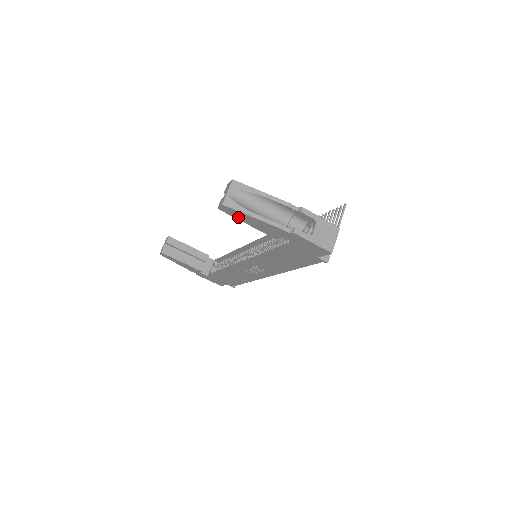
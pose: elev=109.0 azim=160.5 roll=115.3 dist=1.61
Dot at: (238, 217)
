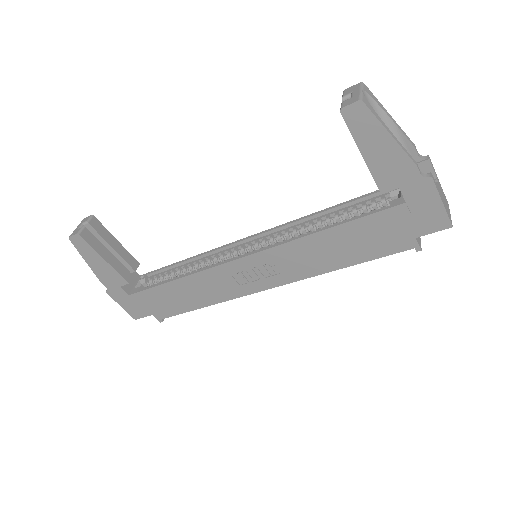
Dot at: (361, 135)
